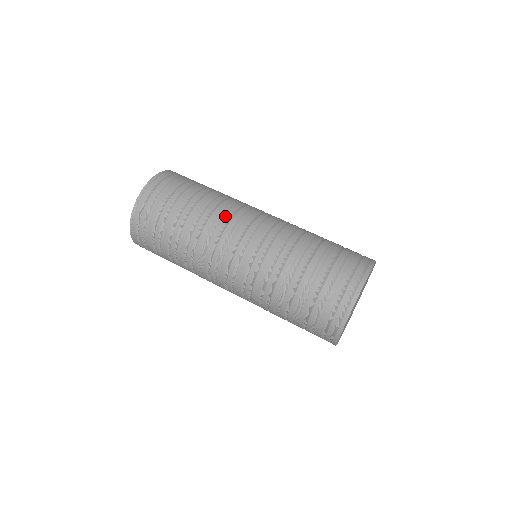
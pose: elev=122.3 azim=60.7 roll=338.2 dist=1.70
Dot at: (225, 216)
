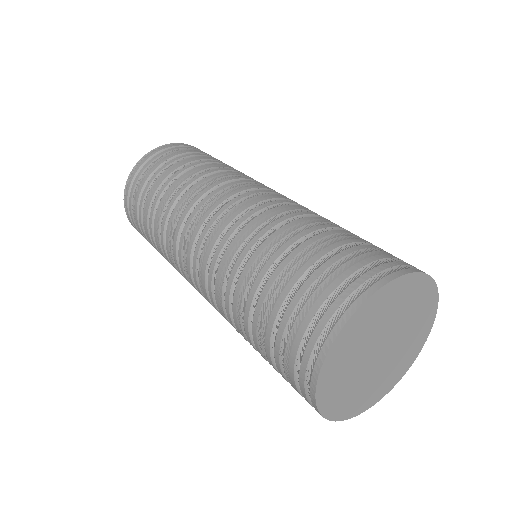
Dot at: occluded
